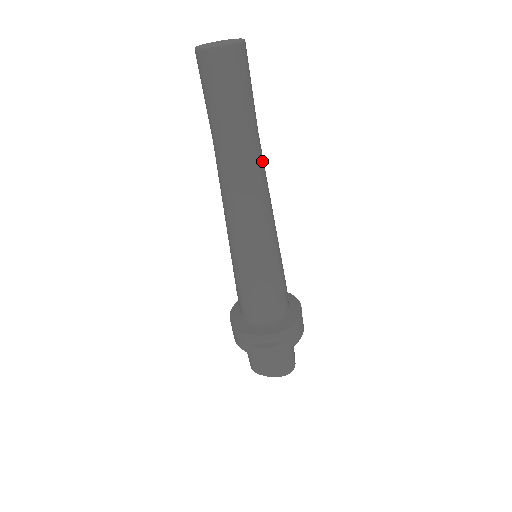
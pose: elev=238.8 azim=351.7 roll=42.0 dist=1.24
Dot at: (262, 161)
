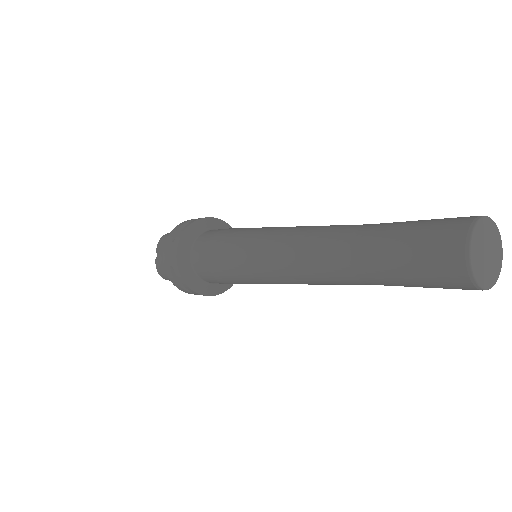
Dot at: occluded
